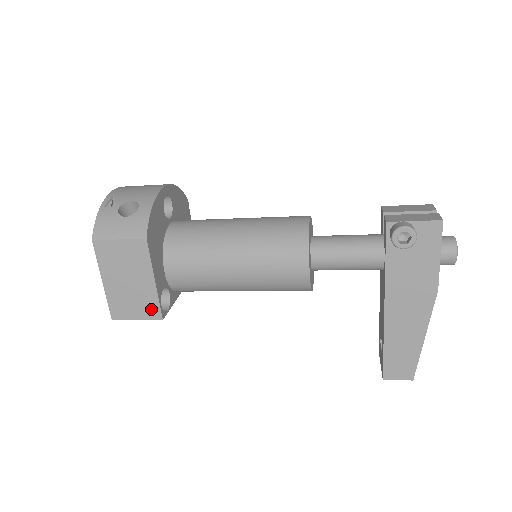
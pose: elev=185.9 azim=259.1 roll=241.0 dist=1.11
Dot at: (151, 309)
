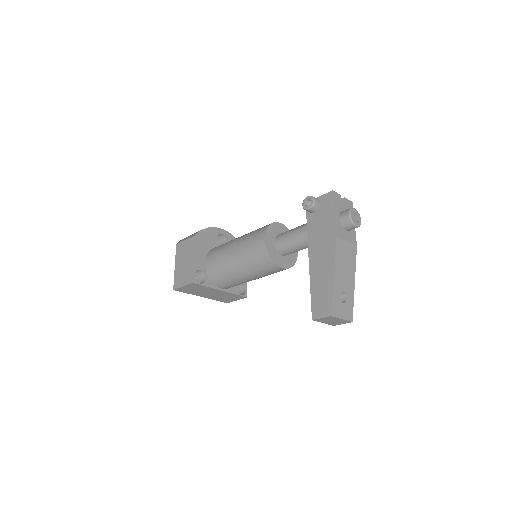
Dot at: (189, 277)
